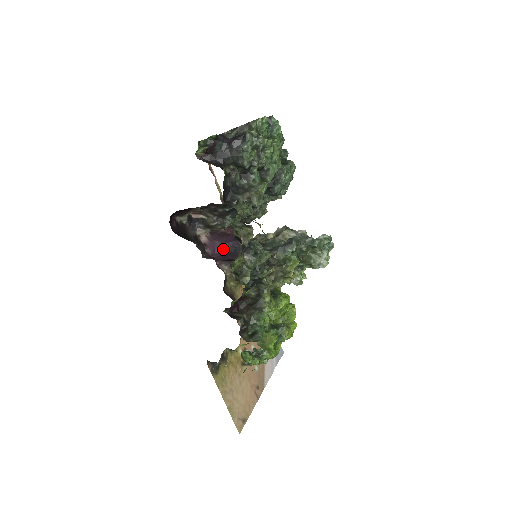
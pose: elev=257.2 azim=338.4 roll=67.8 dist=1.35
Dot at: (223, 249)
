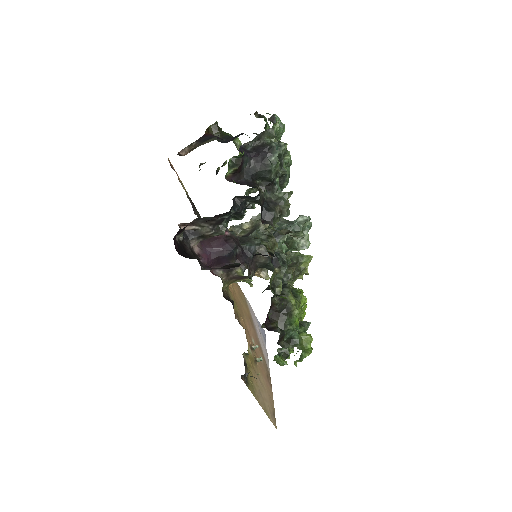
Dot at: (217, 255)
